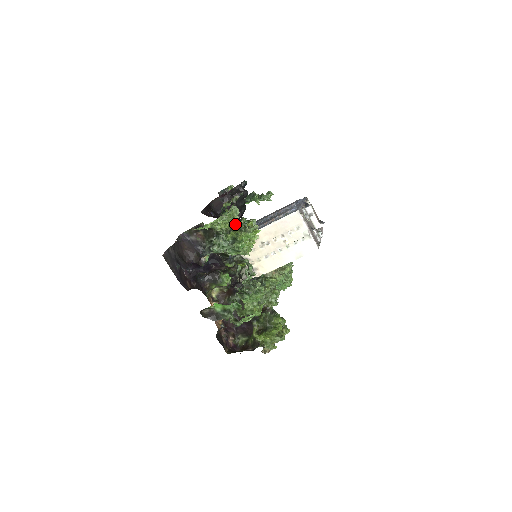
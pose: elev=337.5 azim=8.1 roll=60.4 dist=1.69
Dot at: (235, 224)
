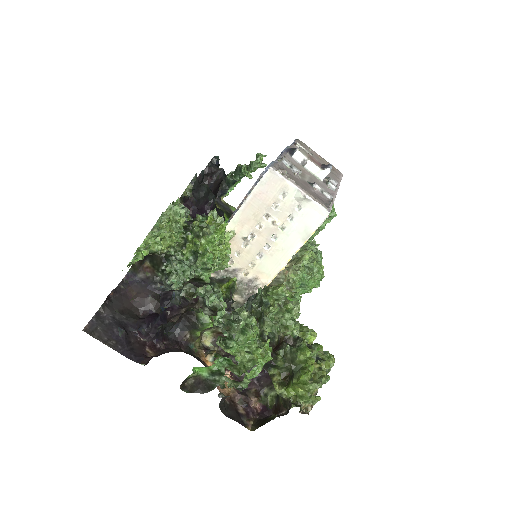
Dot at: (187, 230)
